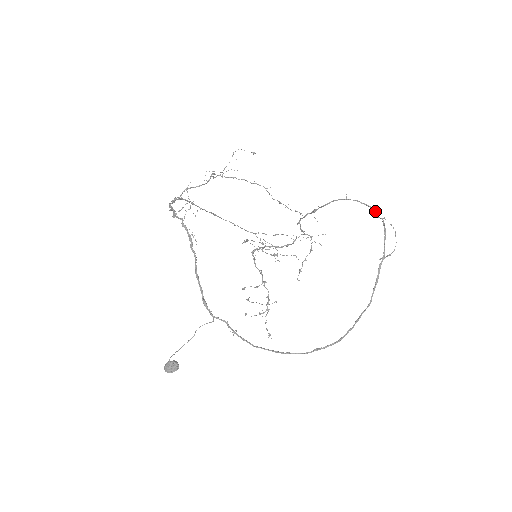
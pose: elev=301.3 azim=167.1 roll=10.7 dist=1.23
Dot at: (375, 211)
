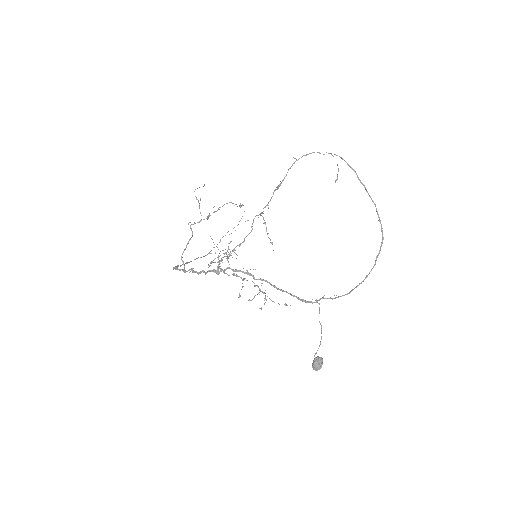
Dot at: (319, 153)
